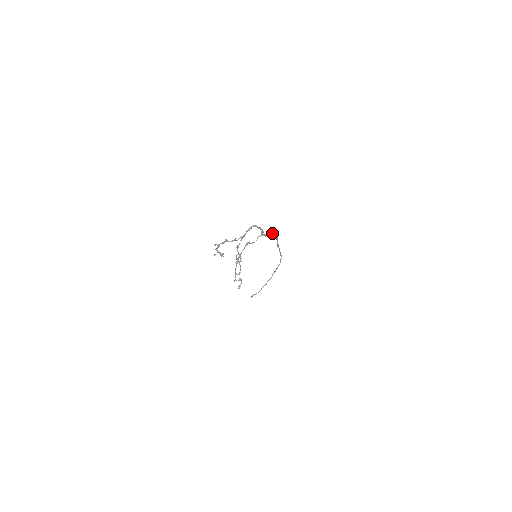
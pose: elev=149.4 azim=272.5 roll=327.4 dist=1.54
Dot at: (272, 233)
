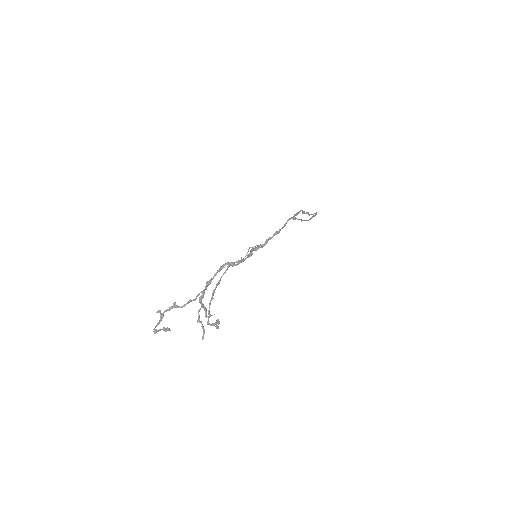
Dot at: (276, 234)
